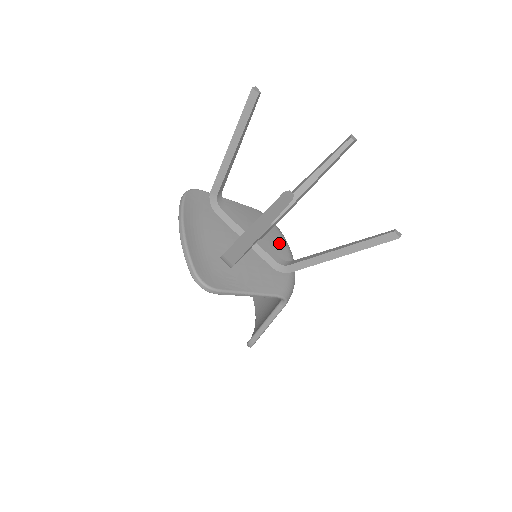
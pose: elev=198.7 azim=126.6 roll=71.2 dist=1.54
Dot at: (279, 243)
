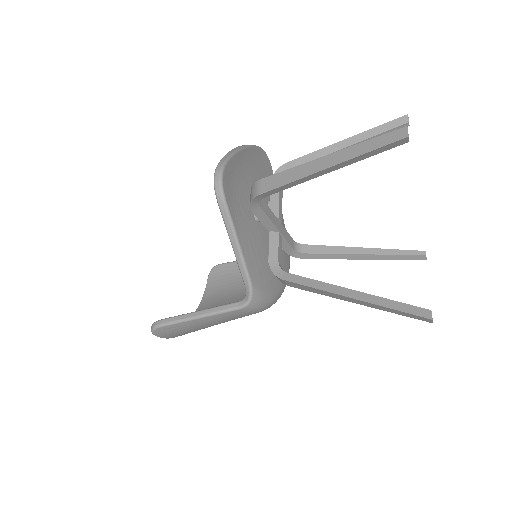
Dot at: (284, 270)
